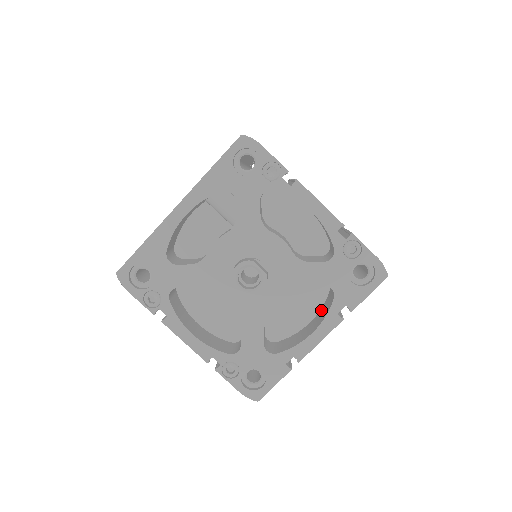
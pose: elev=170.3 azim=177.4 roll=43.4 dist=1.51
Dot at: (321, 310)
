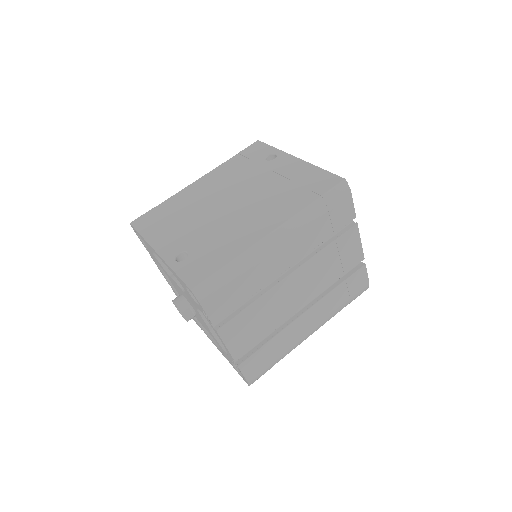
Dot at: occluded
